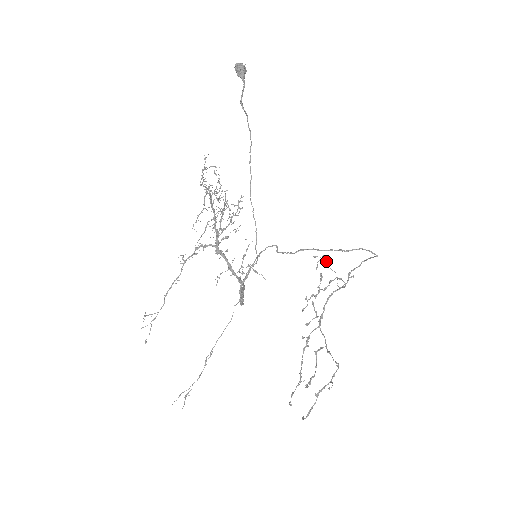
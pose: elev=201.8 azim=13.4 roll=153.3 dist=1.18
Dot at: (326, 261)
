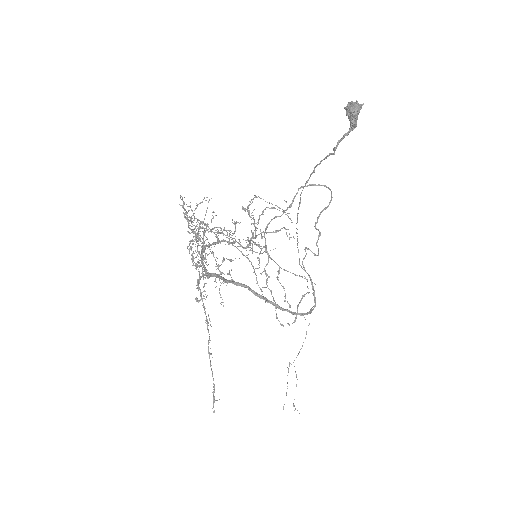
Dot at: occluded
